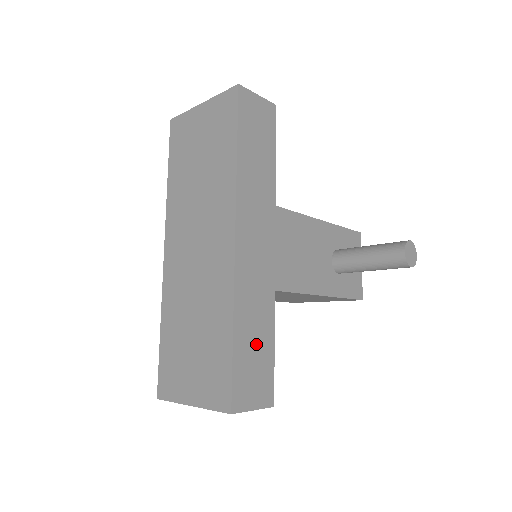
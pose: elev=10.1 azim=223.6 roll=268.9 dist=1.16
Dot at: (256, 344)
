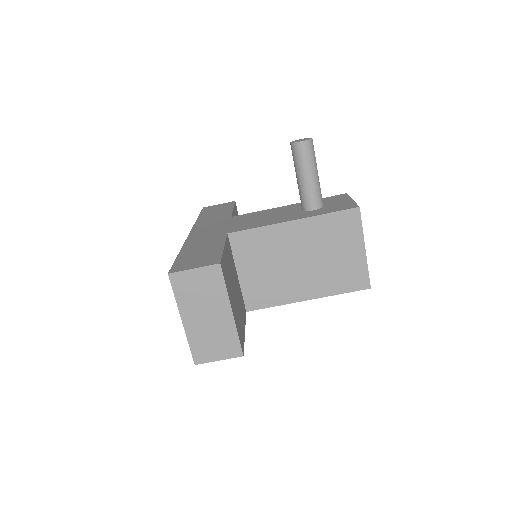
Dot at: (203, 250)
